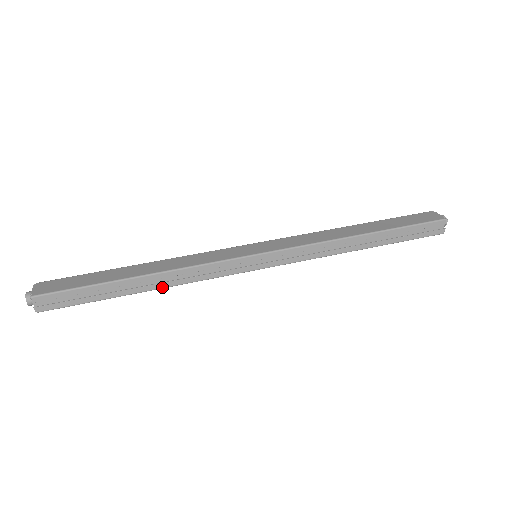
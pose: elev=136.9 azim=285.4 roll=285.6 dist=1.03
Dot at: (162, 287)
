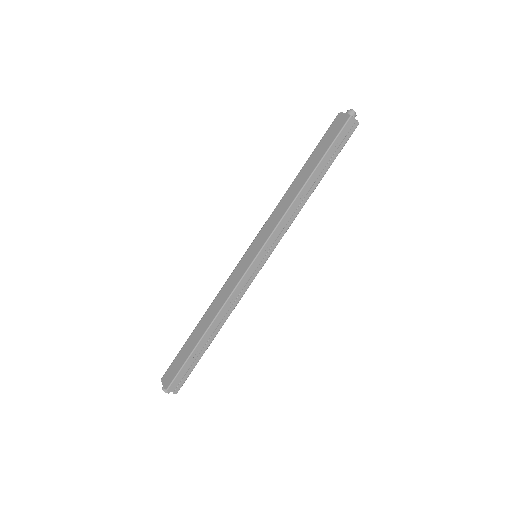
Dot at: (223, 324)
